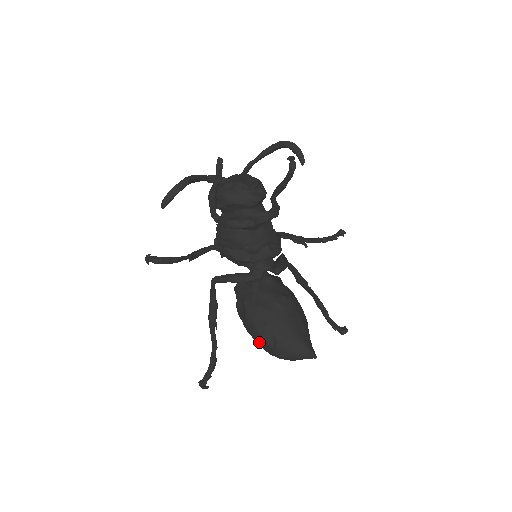
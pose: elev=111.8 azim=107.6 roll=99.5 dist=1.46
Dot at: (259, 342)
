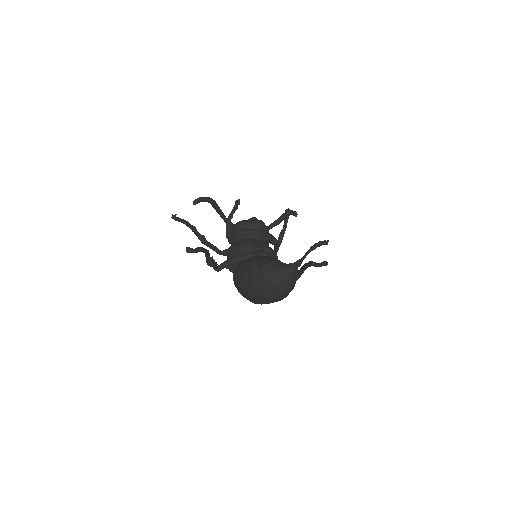
Dot at: (247, 273)
